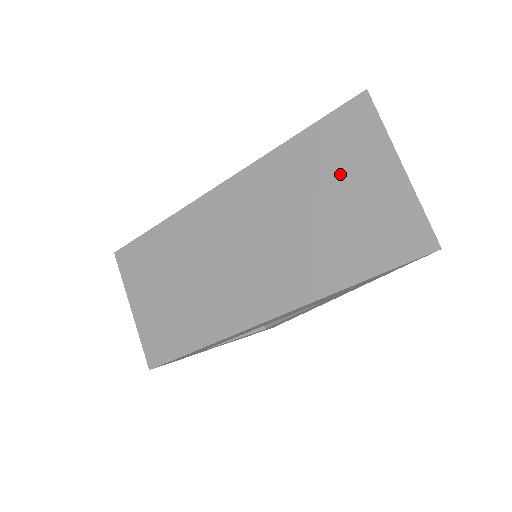
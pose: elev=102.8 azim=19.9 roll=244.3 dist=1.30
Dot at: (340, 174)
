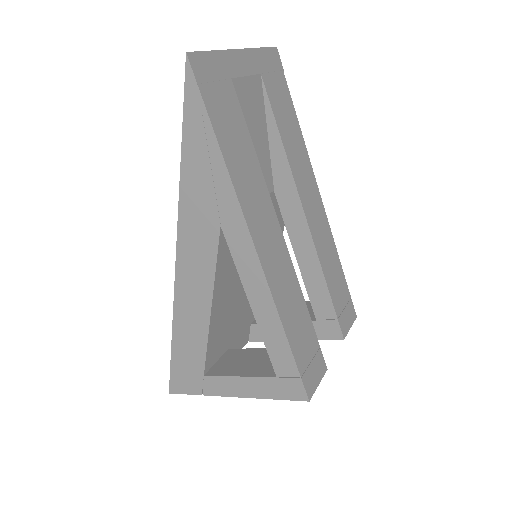
Dot at: occluded
